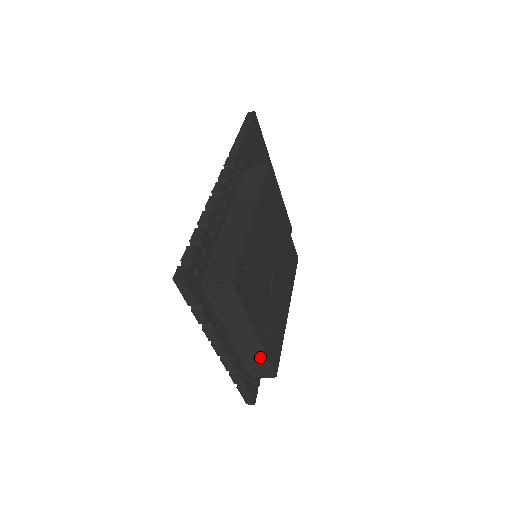
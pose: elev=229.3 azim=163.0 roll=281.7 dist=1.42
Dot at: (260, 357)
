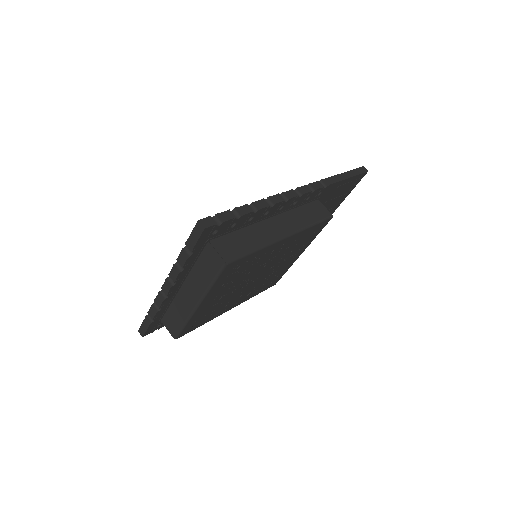
Dot at: (183, 319)
